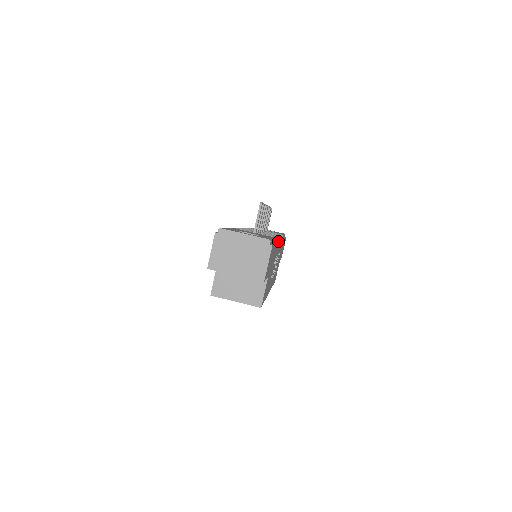
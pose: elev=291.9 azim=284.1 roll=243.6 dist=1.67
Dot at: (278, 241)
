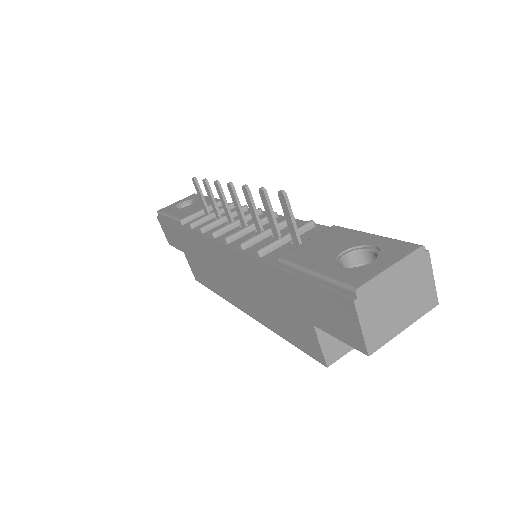
Dot at: occluded
